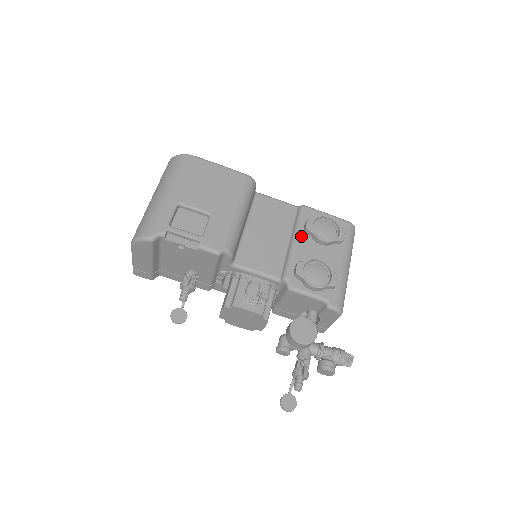
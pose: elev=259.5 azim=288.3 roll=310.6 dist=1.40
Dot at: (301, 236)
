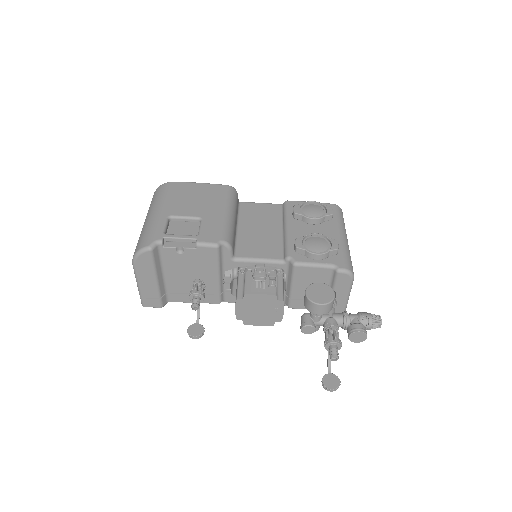
Dot at: (292, 222)
